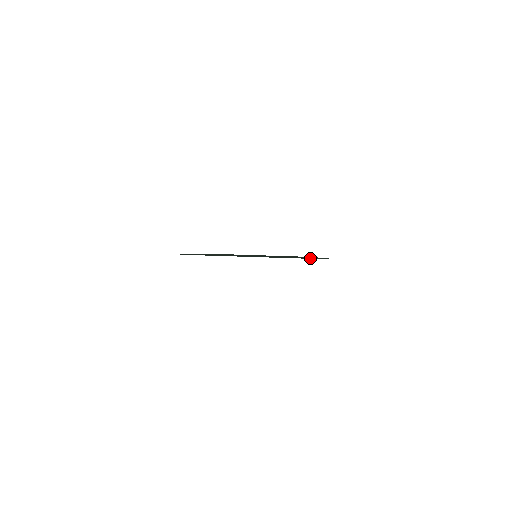
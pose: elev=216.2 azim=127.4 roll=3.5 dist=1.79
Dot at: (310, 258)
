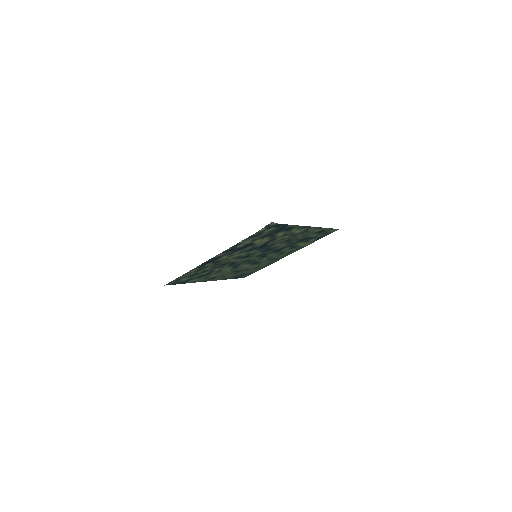
Dot at: (268, 232)
